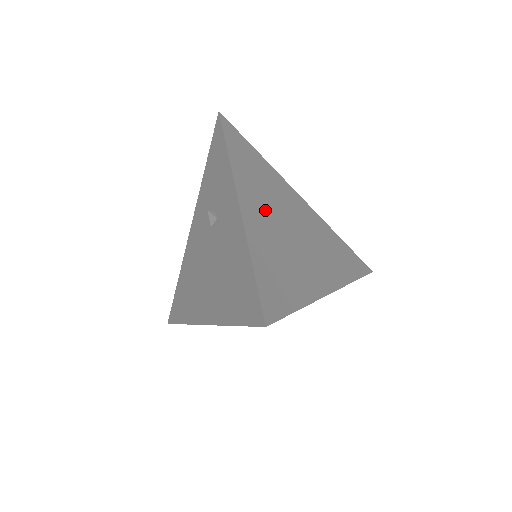
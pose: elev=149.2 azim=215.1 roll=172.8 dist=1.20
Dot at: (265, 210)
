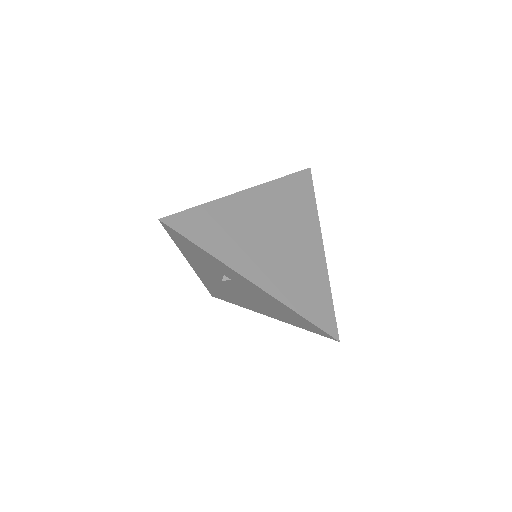
Dot at: (261, 259)
